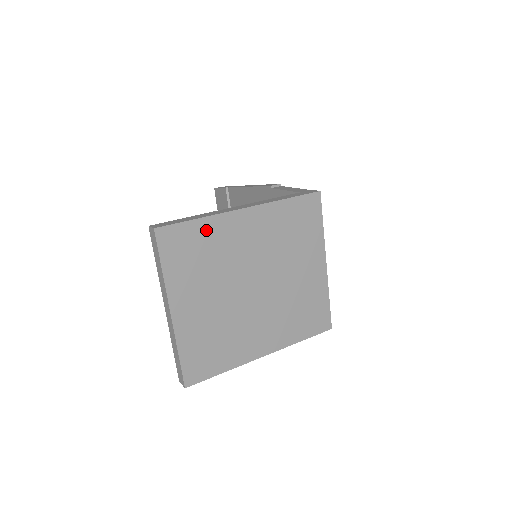
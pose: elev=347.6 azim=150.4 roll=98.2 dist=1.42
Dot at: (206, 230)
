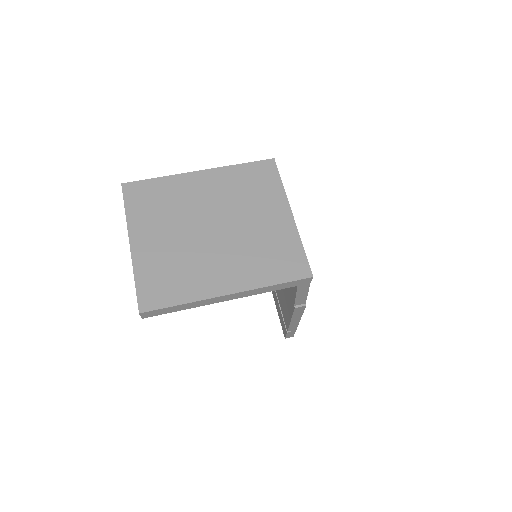
Dot at: (165, 185)
